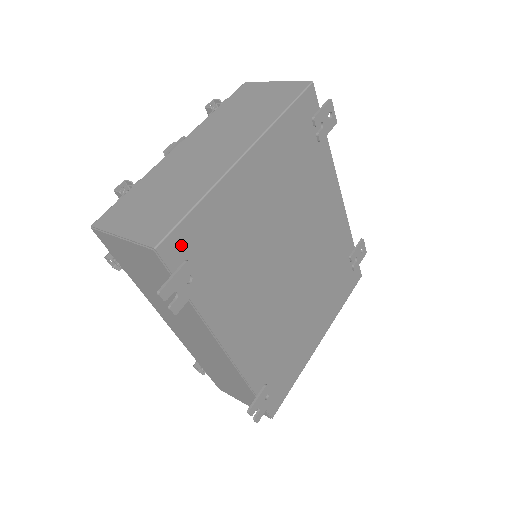
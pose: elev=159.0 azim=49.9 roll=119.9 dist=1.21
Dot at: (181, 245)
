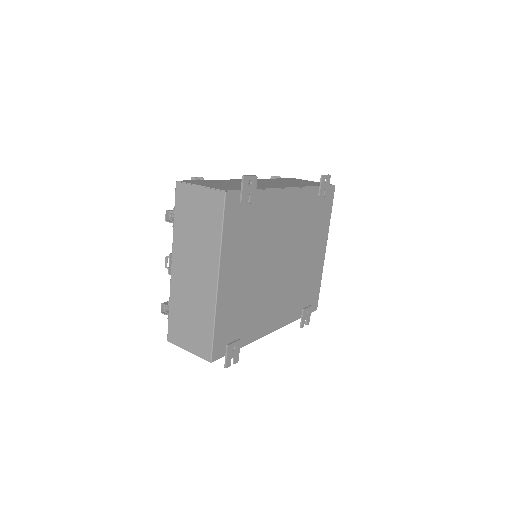
Dot at: (220, 346)
